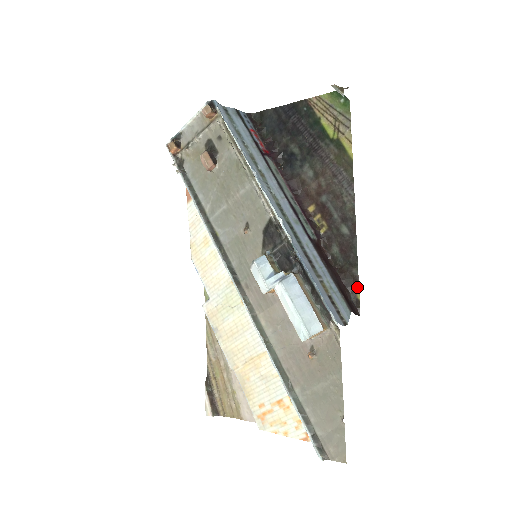
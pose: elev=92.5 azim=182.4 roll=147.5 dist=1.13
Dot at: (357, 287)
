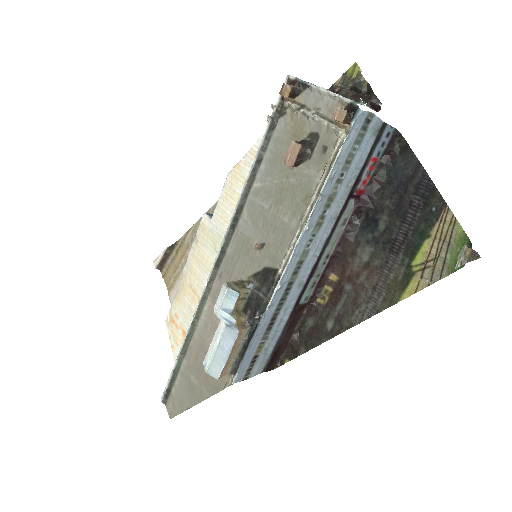
Dot at: (292, 357)
